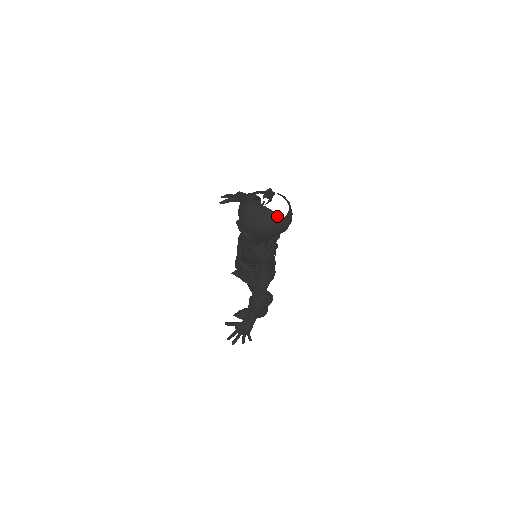
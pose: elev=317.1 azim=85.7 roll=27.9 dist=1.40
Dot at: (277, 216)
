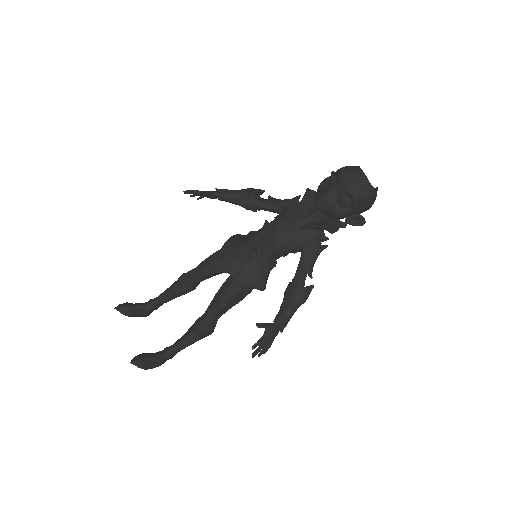
Dot at: occluded
